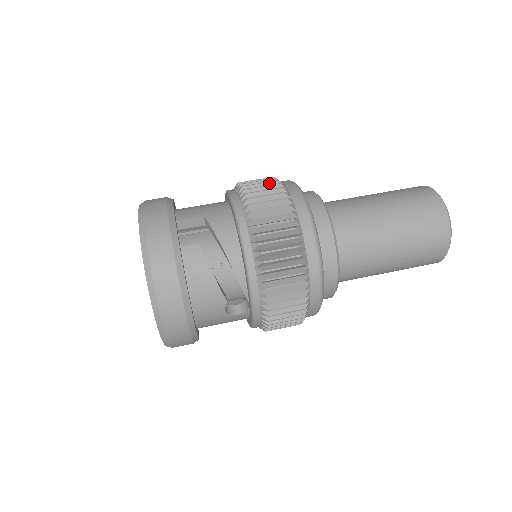
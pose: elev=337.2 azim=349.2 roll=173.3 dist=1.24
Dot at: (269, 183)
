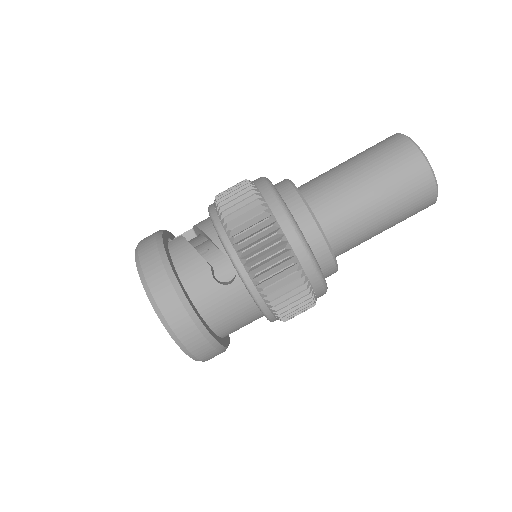
Dot at: occluded
